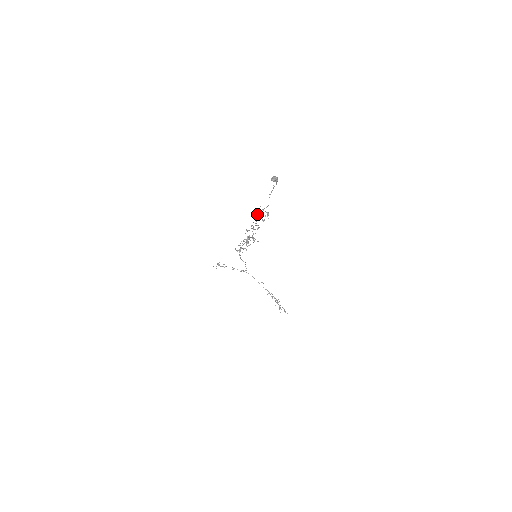
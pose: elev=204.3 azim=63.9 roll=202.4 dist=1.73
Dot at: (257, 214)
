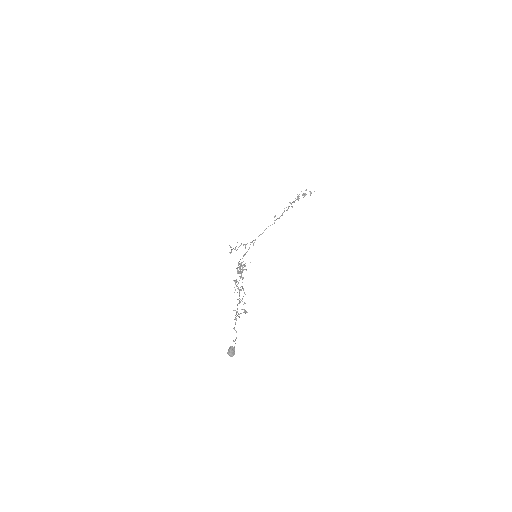
Dot at: (236, 312)
